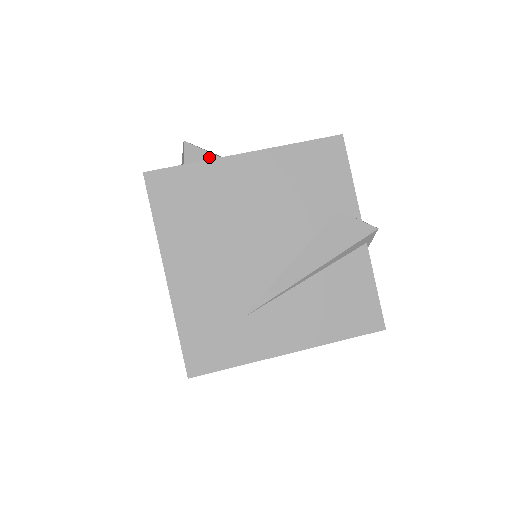
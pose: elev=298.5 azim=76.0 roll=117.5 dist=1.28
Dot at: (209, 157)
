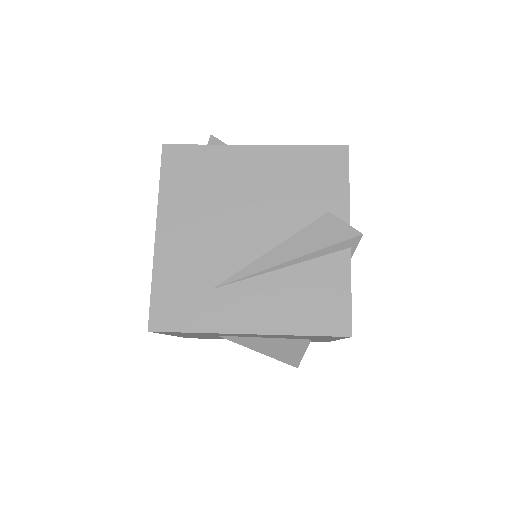
Dot at: occluded
